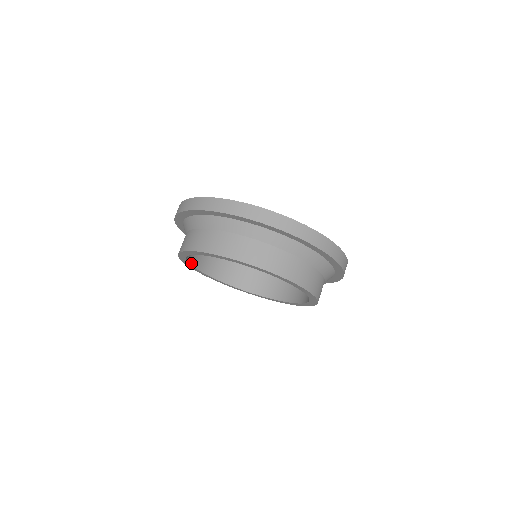
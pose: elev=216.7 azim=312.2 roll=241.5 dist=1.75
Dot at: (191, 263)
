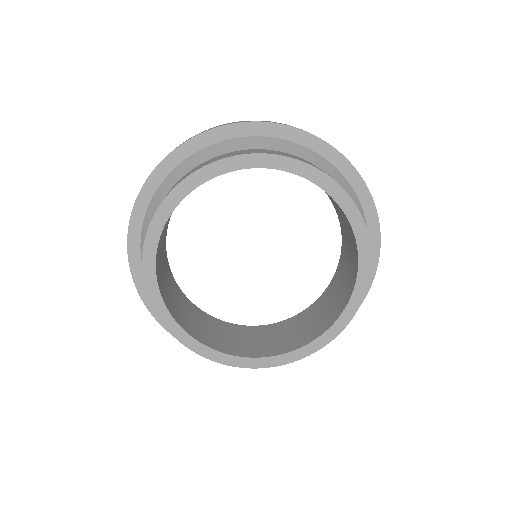
Dot at: (187, 332)
